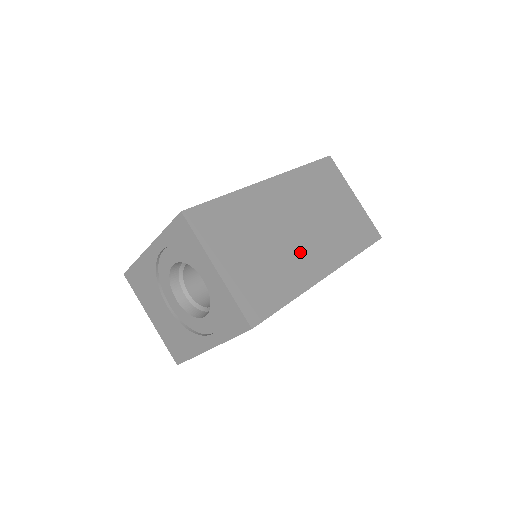
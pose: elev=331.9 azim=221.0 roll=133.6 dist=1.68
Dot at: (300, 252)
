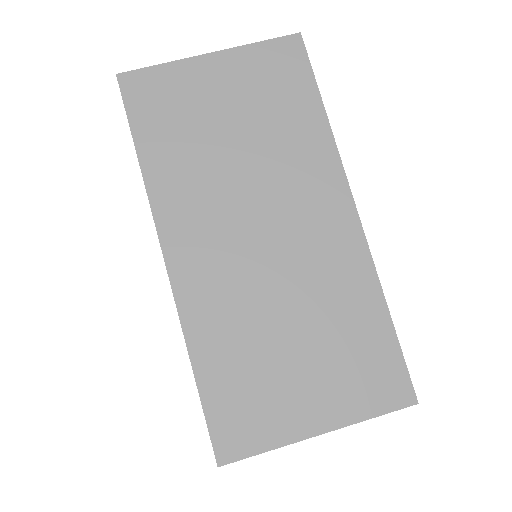
Dot at: (309, 251)
